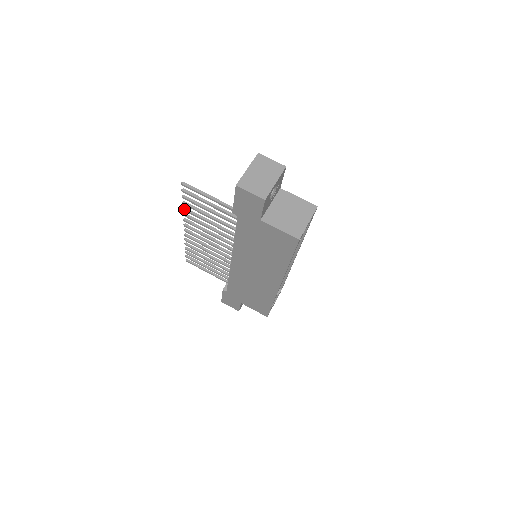
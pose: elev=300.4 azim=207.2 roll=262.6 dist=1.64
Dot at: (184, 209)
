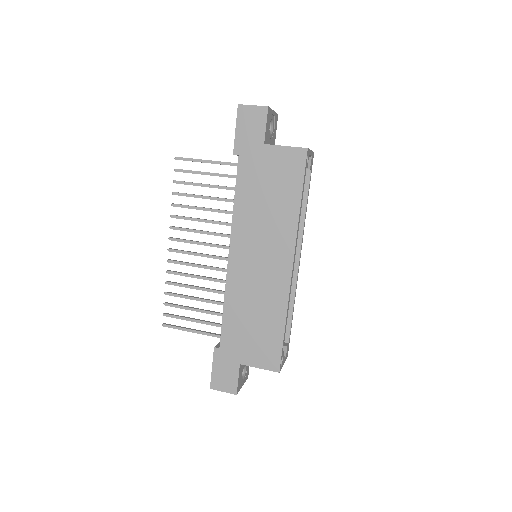
Dot at: (173, 203)
